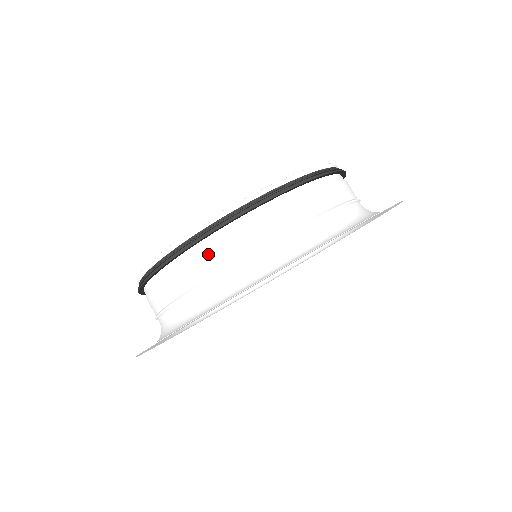
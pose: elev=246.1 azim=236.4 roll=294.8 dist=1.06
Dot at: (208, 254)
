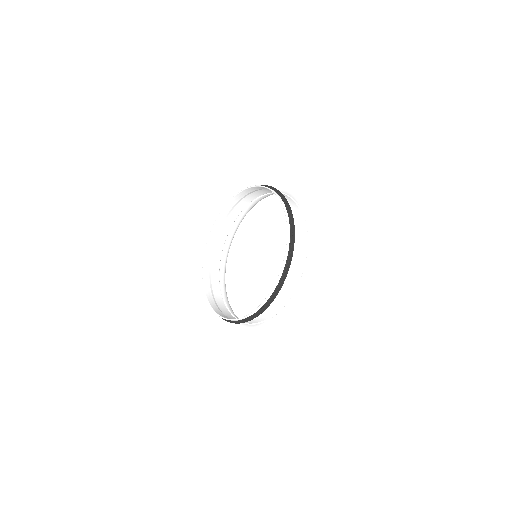
Dot at: (261, 317)
